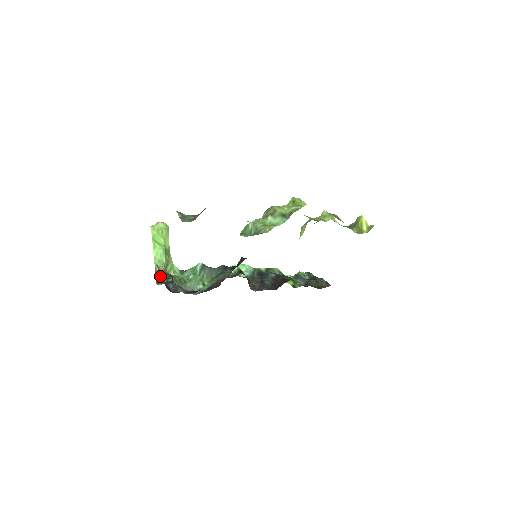
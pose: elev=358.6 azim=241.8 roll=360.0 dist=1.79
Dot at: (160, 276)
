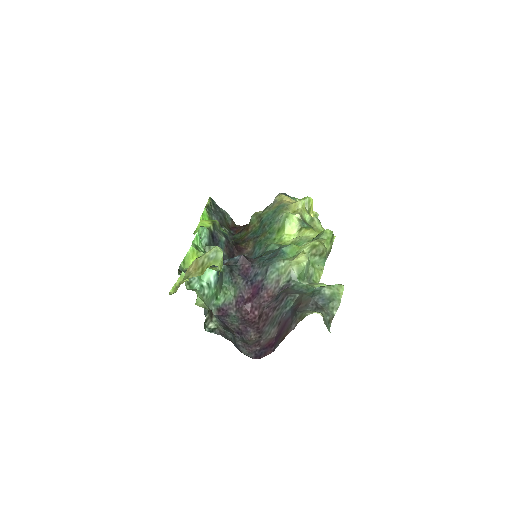
Dot at: (206, 318)
